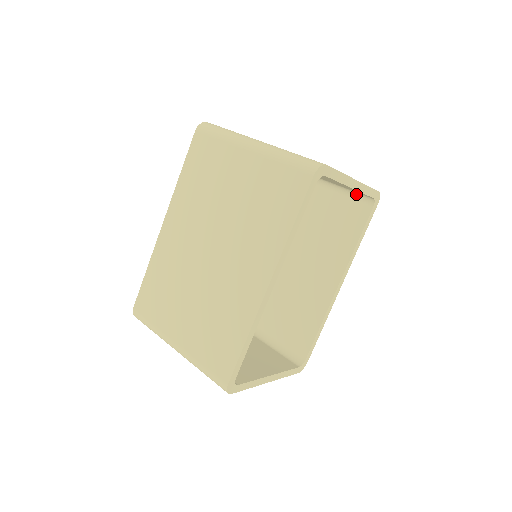
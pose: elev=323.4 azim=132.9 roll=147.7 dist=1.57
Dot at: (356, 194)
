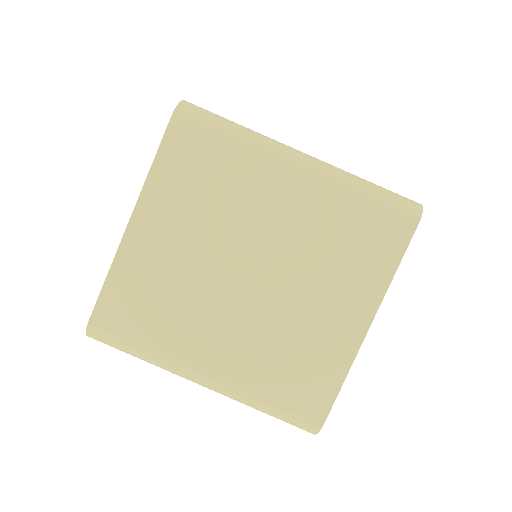
Dot at: occluded
